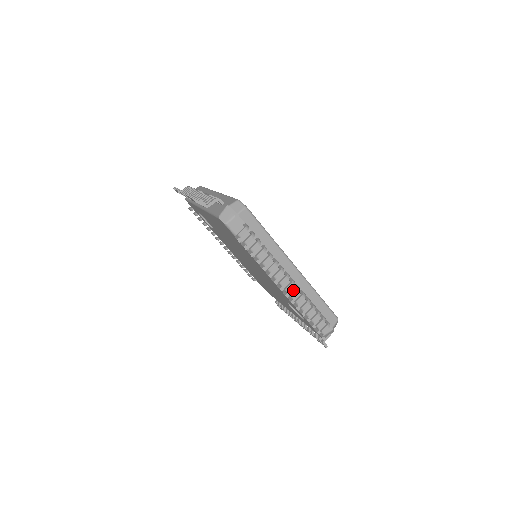
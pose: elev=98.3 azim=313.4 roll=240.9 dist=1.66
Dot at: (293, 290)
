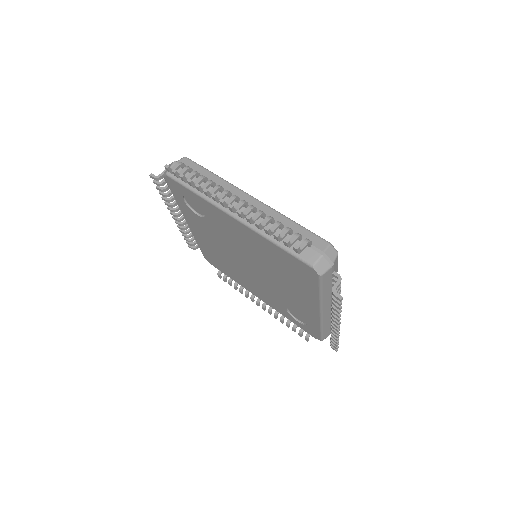
Dot at: (328, 315)
